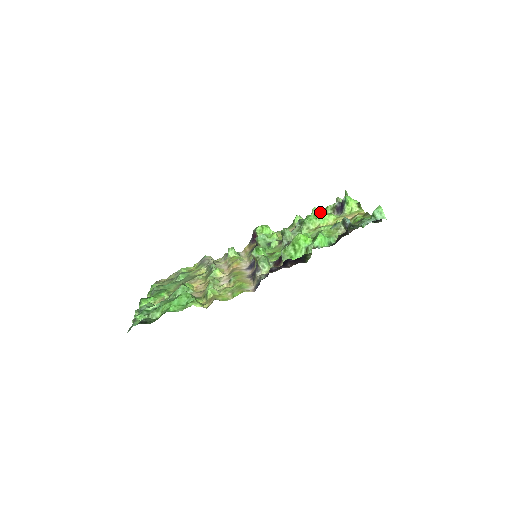
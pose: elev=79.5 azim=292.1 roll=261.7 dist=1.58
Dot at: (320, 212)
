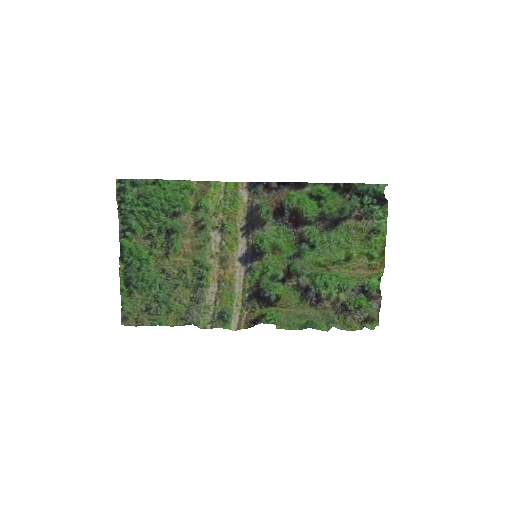
Dot at: occluded
